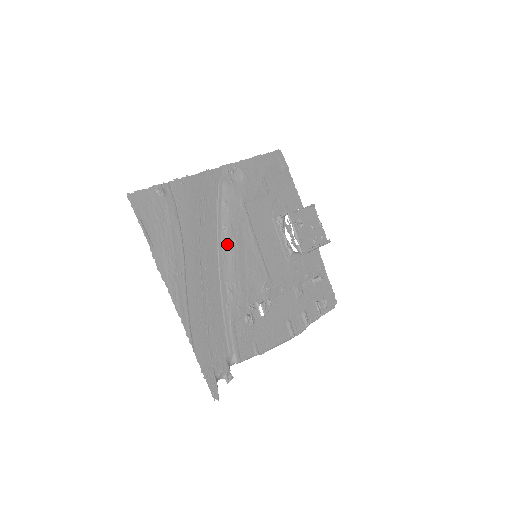
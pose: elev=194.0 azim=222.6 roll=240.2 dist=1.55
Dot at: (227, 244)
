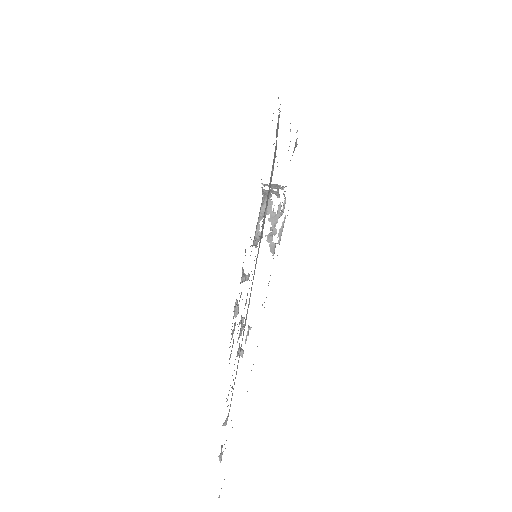
Dot at: (260, 240)
